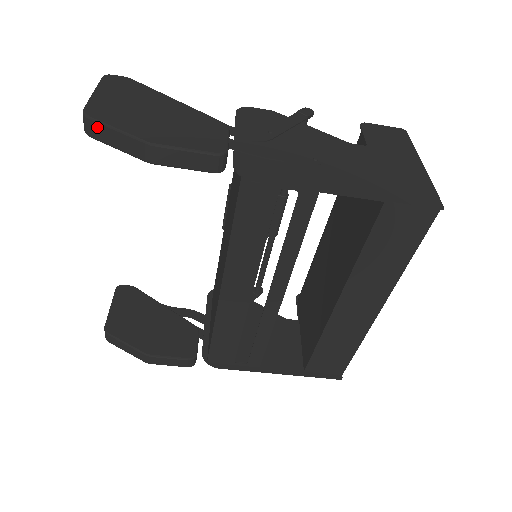
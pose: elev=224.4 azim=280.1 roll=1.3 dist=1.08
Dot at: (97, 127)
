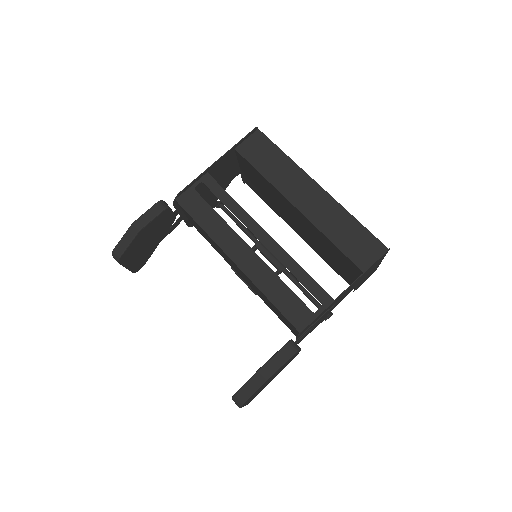
Dot at: (117, 249)
